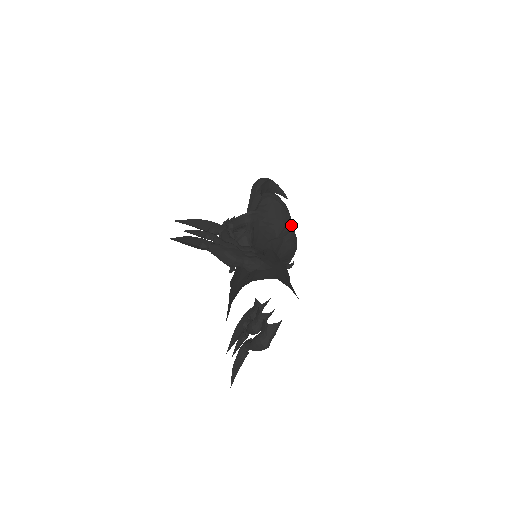
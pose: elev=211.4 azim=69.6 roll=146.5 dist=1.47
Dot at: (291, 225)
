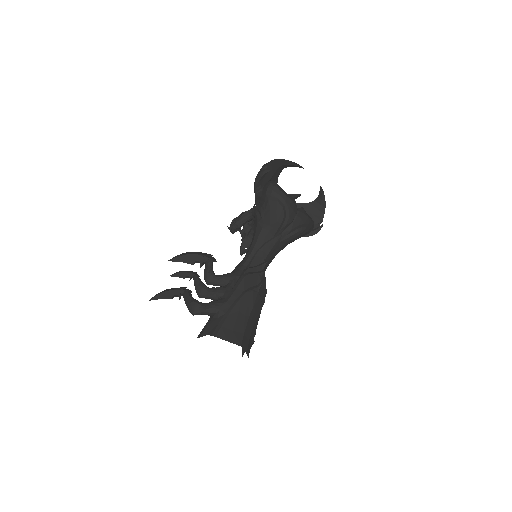
Dot at: (292, 216)
